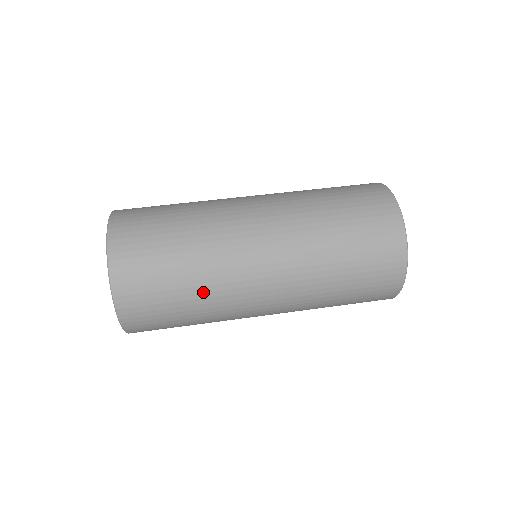
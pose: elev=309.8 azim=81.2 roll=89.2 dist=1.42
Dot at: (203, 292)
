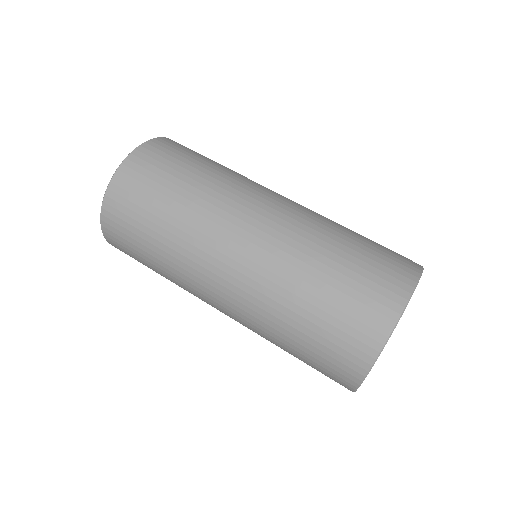
Dot at: (177, 227)
